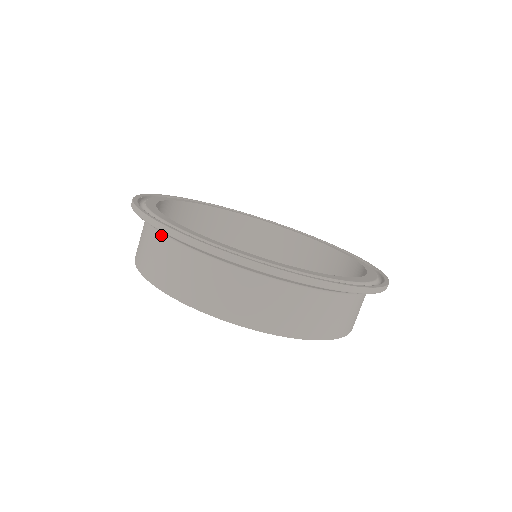
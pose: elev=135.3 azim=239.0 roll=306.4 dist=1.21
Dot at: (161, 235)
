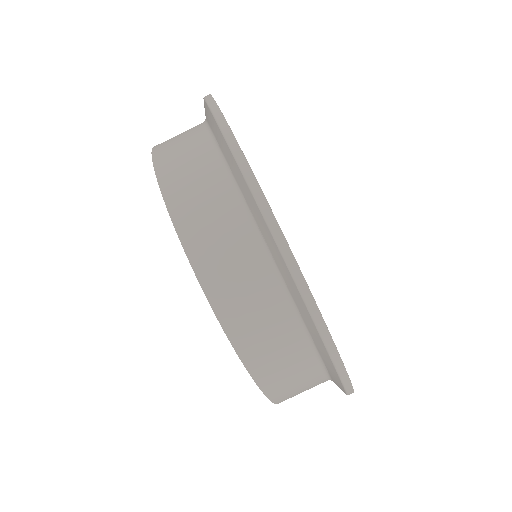
Dot at: occluded
